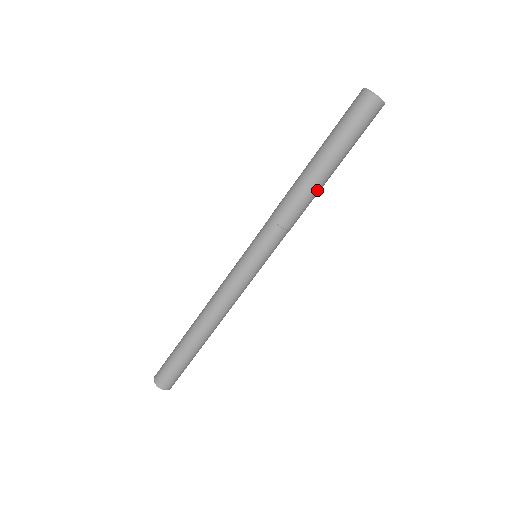
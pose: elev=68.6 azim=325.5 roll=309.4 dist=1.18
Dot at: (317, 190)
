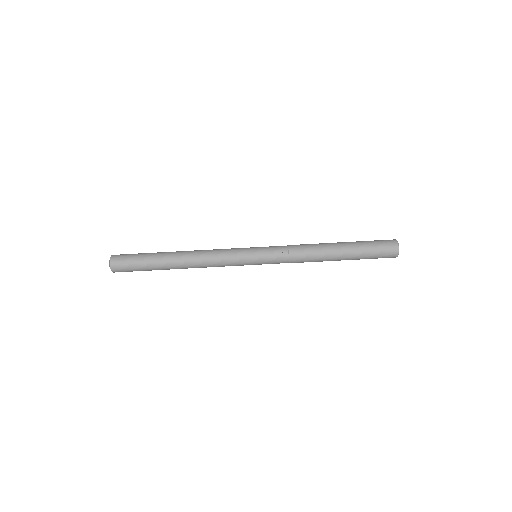
Dot at: (326, 254)
